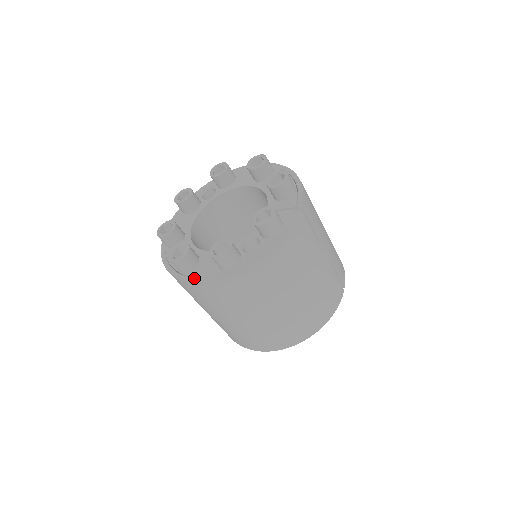
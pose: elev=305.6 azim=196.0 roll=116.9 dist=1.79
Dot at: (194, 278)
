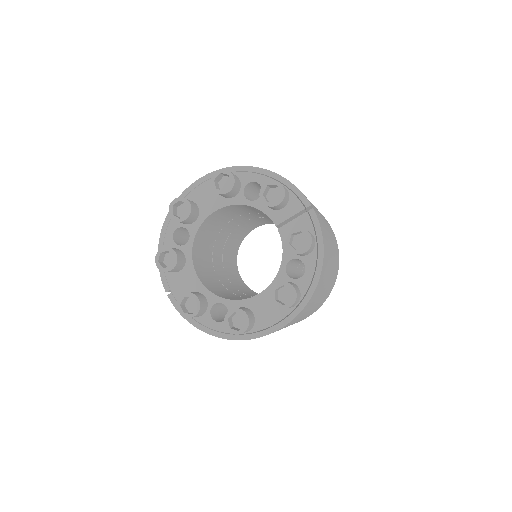
Dot at: (265, 330)
